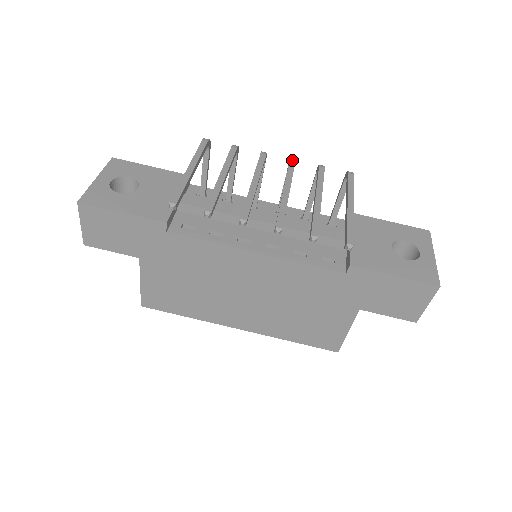
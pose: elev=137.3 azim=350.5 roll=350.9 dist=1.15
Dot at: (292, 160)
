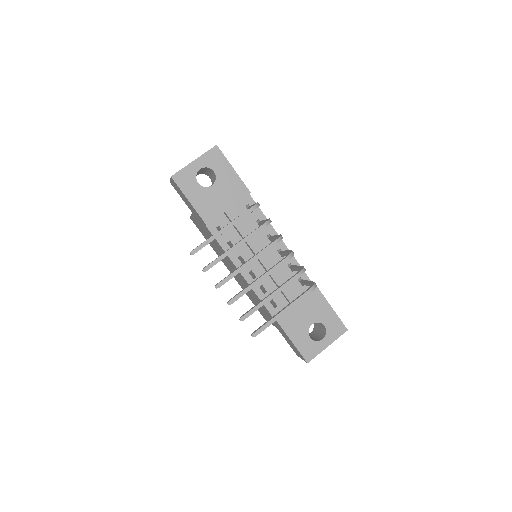
Dot at: (288, 258)
